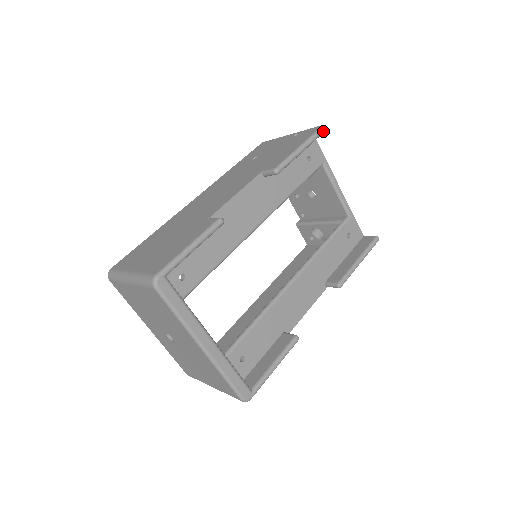
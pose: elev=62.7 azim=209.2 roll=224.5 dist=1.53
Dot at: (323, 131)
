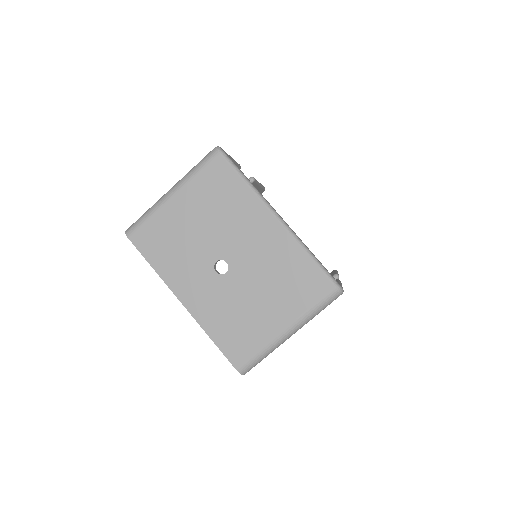
Dot at: (264, 187)
